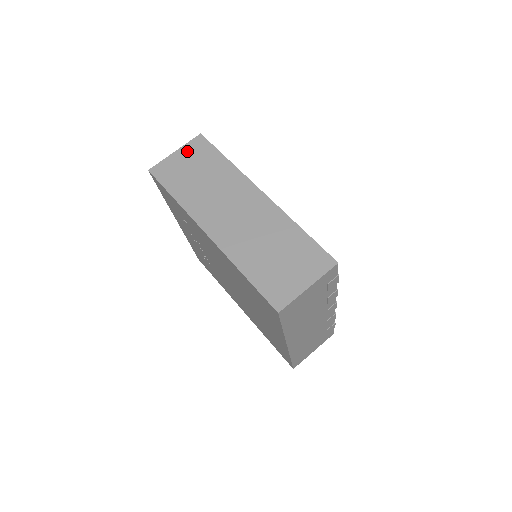
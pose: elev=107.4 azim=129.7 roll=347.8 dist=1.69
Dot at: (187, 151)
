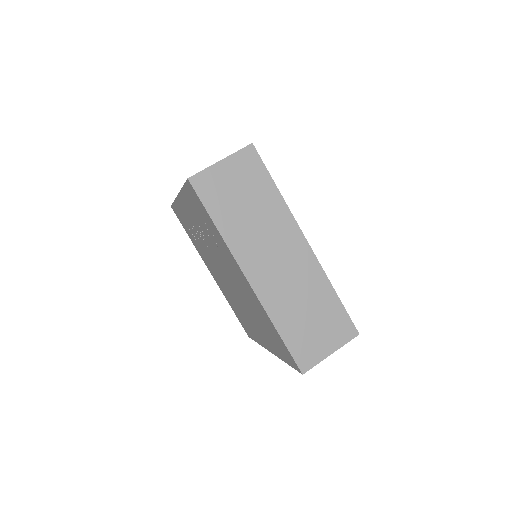
Dot at: (235, 164)
